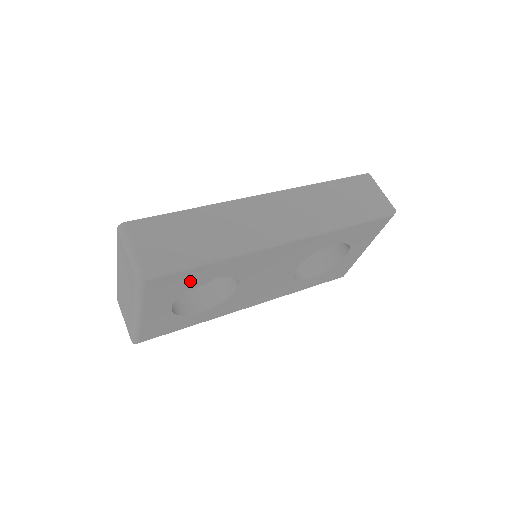
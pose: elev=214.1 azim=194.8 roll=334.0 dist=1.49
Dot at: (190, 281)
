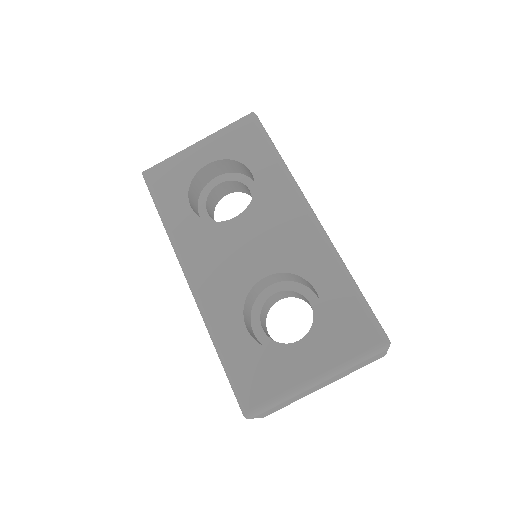
Dot at: (249, 154)
